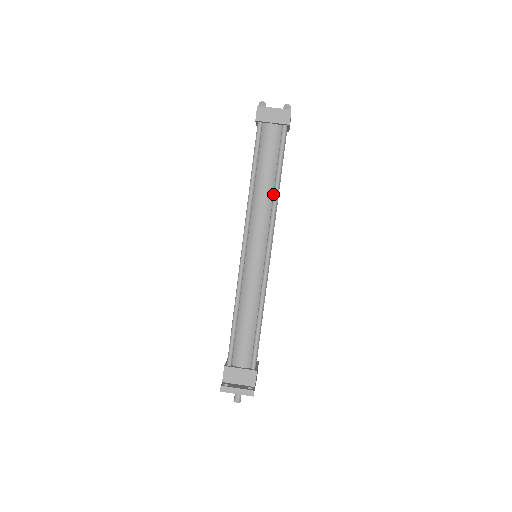
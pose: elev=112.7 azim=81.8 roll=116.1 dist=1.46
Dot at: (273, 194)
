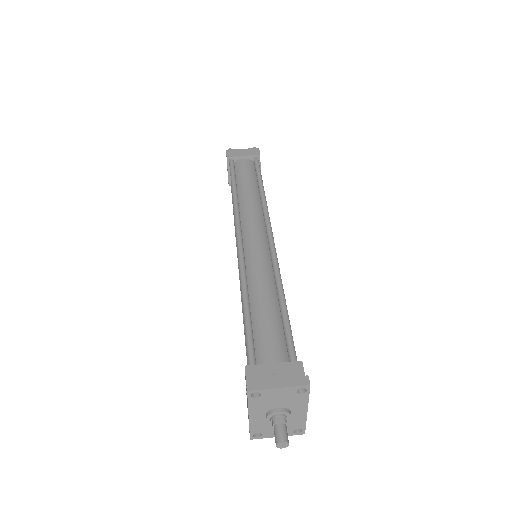
Dot at: (260, 196)
